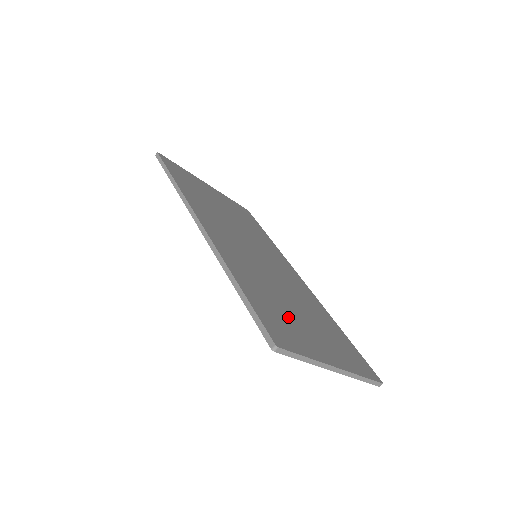
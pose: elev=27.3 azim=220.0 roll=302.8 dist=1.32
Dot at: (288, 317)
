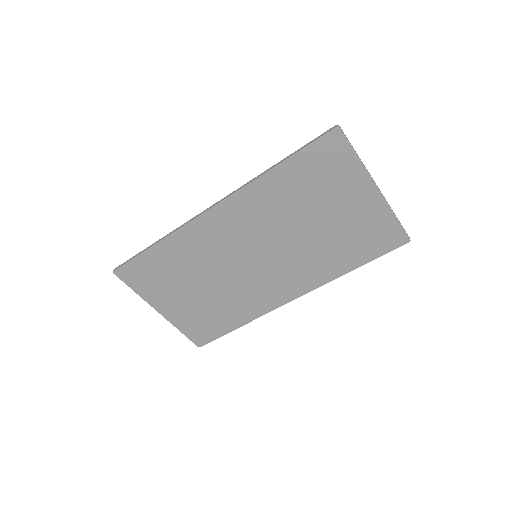
Dot at: (322, 189)
